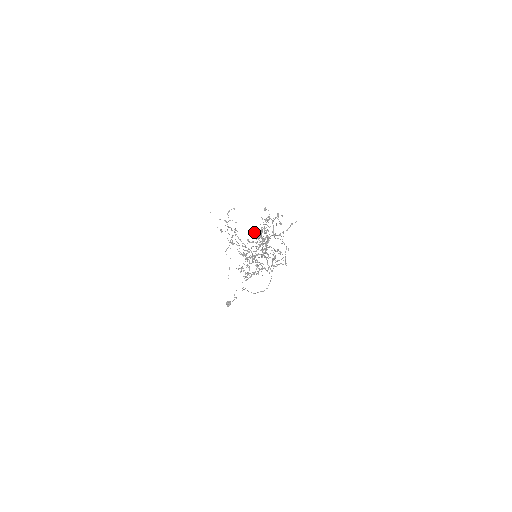
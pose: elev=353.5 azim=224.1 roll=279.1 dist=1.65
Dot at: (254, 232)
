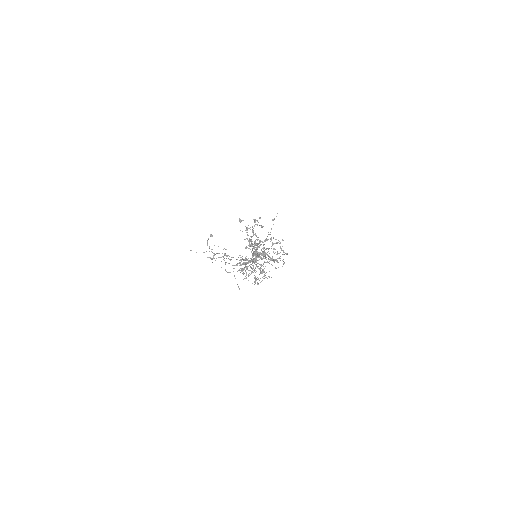
Dot at: occluded
